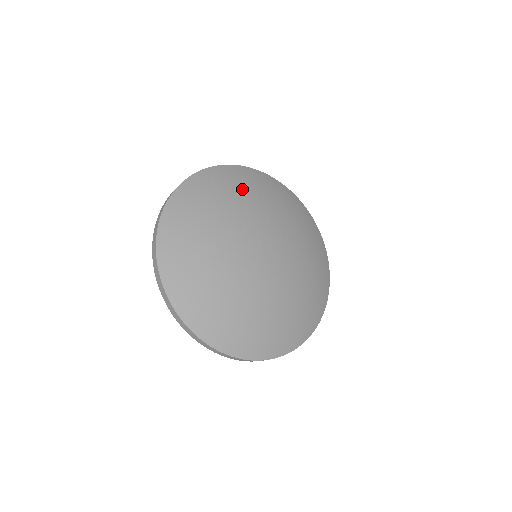
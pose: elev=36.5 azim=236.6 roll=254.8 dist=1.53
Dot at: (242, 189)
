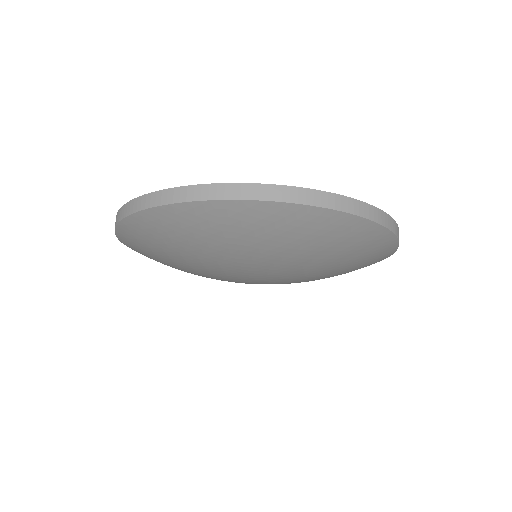
Dot at: (188, 244)
